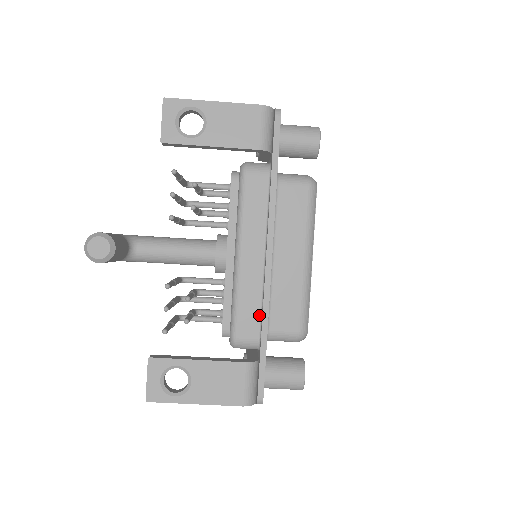
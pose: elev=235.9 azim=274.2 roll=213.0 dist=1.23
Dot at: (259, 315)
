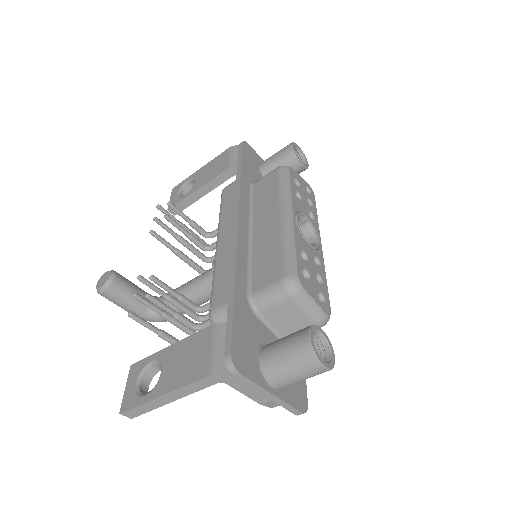
Dot at: occluded
